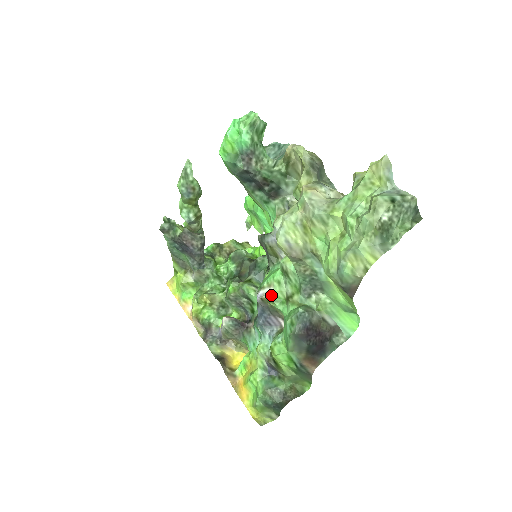
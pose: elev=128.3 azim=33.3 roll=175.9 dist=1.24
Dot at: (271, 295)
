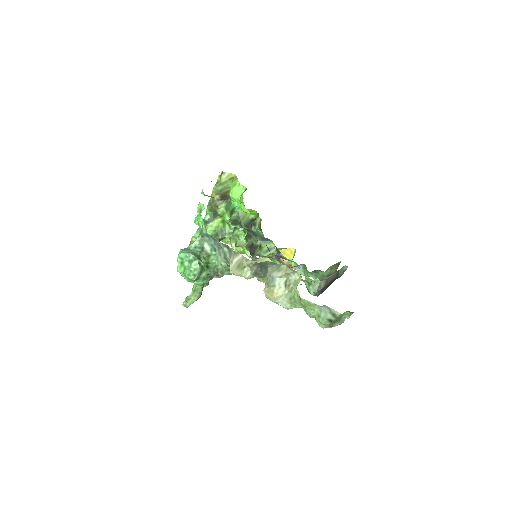
Dot at: occluded
